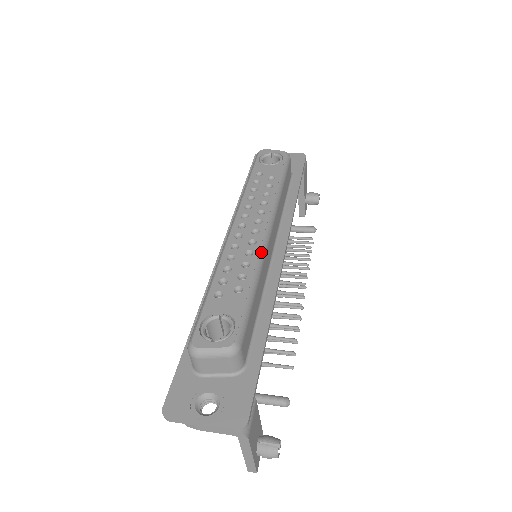
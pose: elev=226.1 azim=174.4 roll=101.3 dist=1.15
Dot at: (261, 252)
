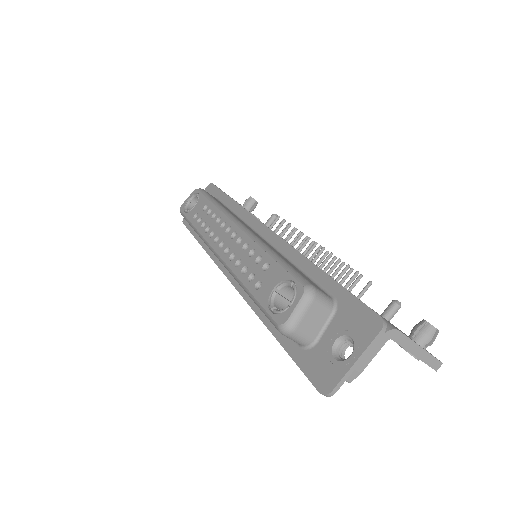
Dot at: (251, 237)
